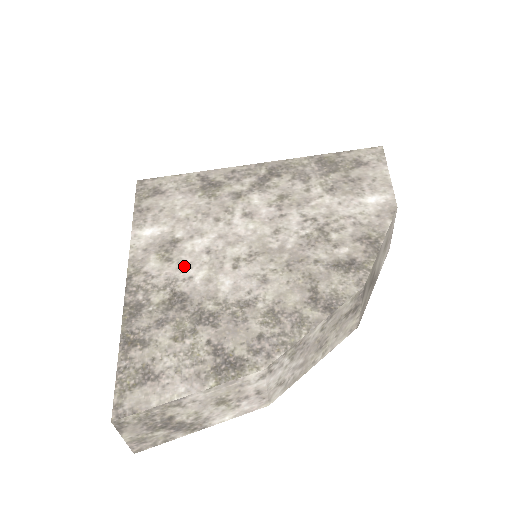
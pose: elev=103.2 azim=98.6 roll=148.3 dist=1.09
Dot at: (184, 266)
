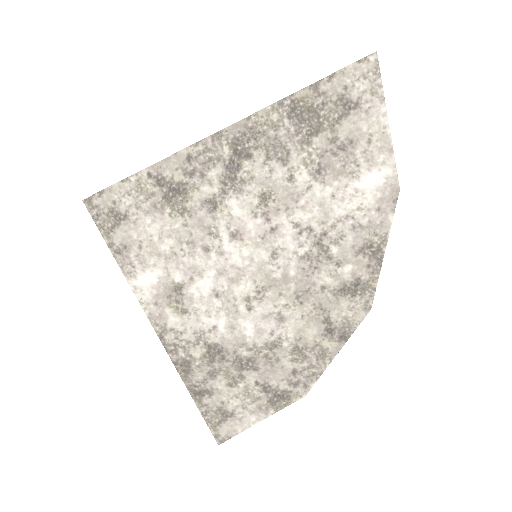
Dot at: (202, 316)
